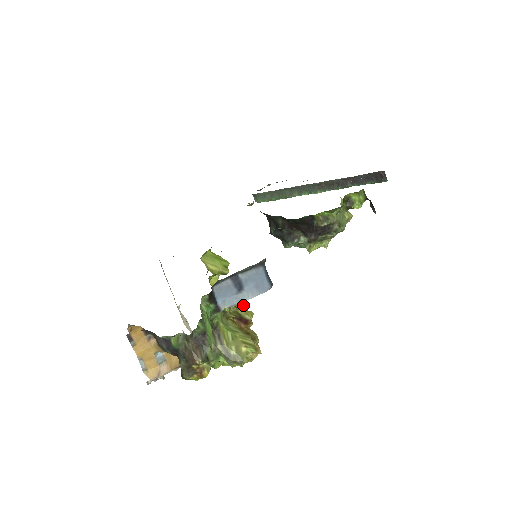
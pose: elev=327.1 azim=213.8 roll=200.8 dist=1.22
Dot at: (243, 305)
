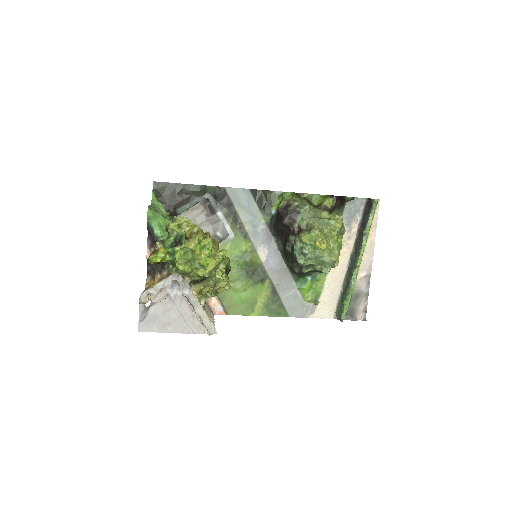
Dot at: occluded
